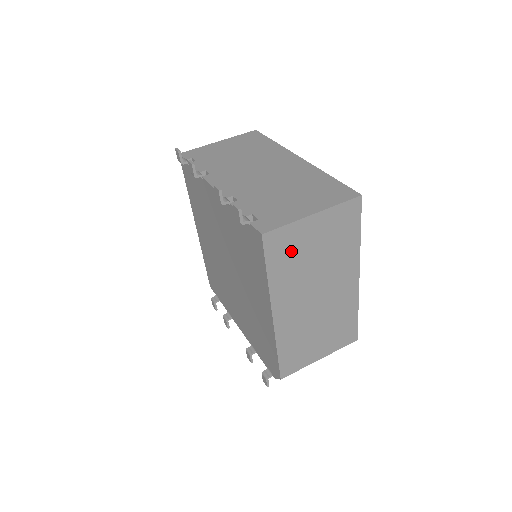
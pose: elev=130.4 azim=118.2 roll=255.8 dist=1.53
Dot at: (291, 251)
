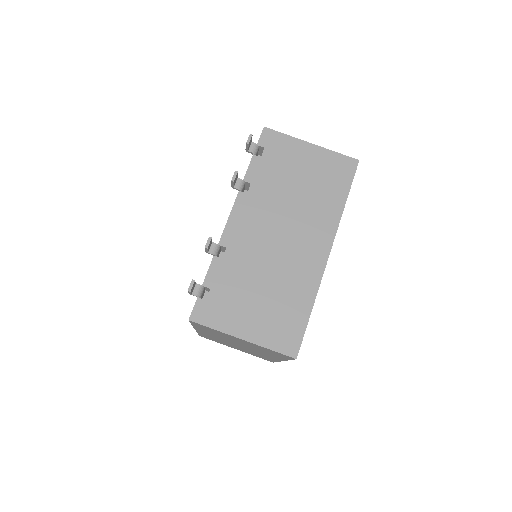
Dot at: occluded
